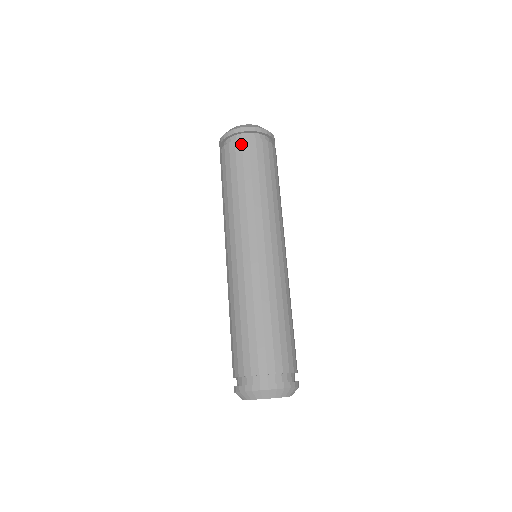
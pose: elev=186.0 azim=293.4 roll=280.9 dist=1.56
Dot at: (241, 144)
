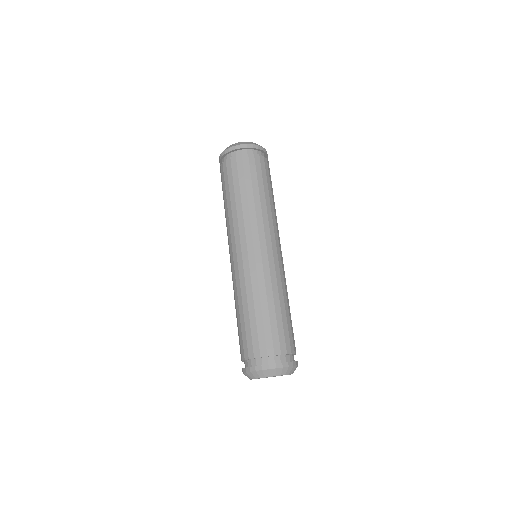
Dot at: (226, 165)
